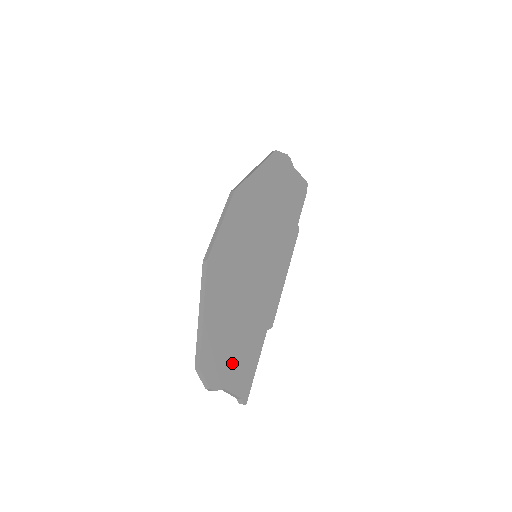
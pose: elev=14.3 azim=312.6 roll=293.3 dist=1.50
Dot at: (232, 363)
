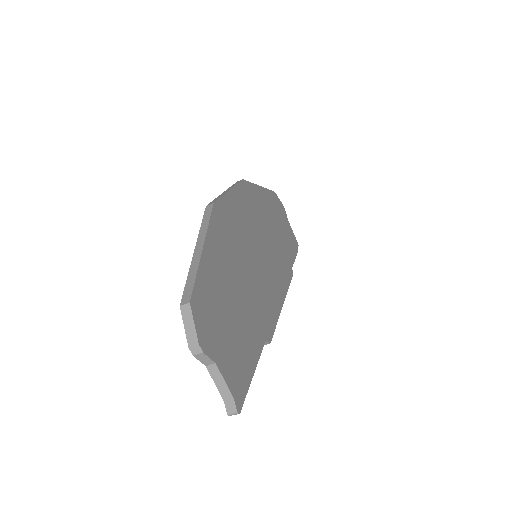
Dot at: (227, 339)
